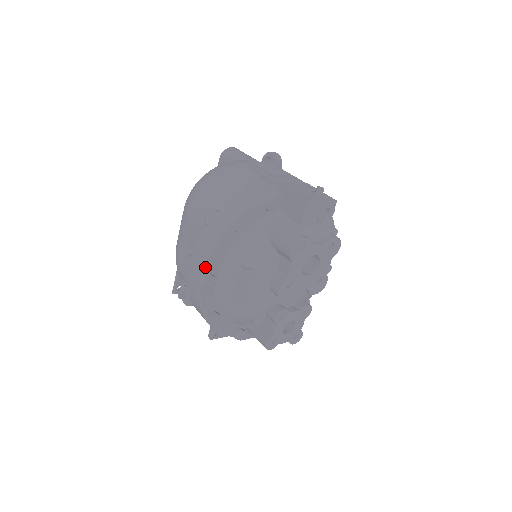
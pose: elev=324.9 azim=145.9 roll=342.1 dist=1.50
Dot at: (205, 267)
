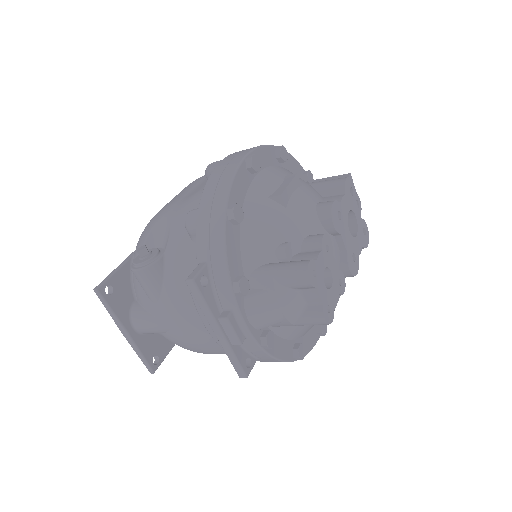
Dot at: (254, 150)
